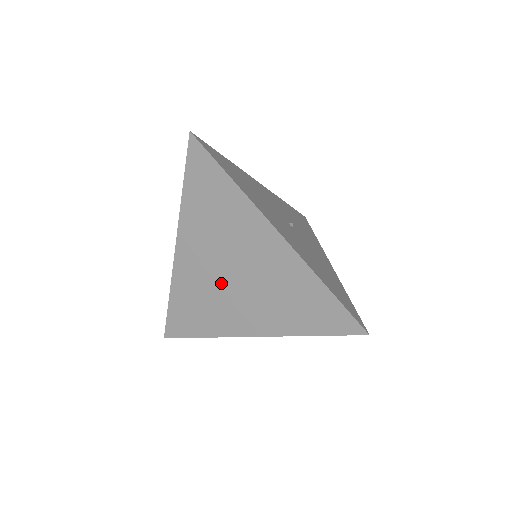
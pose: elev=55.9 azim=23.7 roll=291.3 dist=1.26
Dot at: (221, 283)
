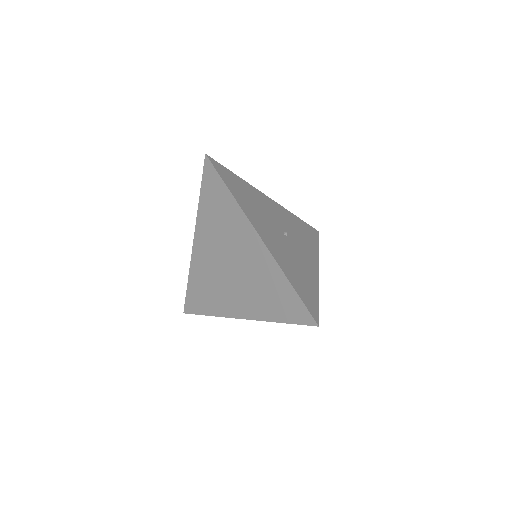
Dot at: (222, 273)
